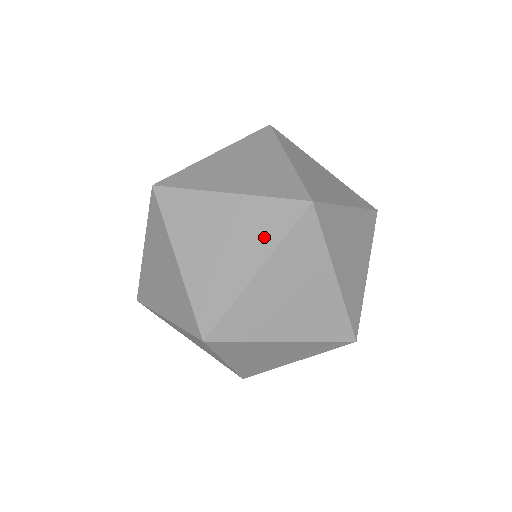
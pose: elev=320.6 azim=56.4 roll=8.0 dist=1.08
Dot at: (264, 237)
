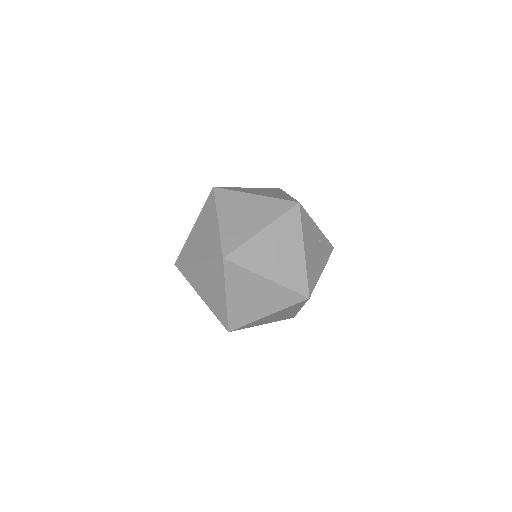
Dot at: (270, 215)
